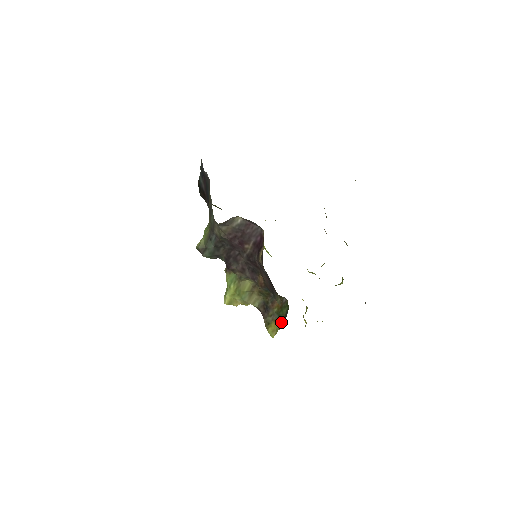
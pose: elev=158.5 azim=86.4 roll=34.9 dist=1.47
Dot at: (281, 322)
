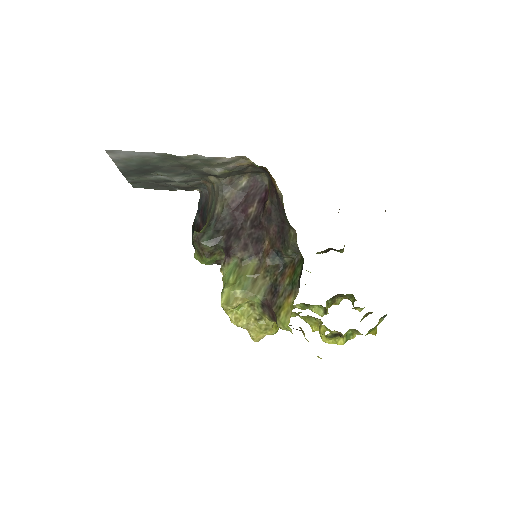
Dot at: (296, 288)
